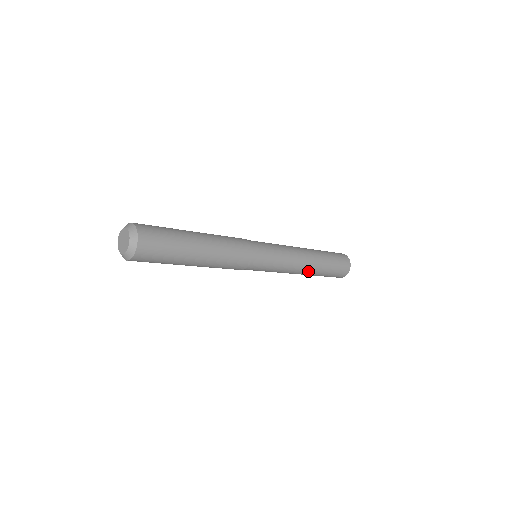
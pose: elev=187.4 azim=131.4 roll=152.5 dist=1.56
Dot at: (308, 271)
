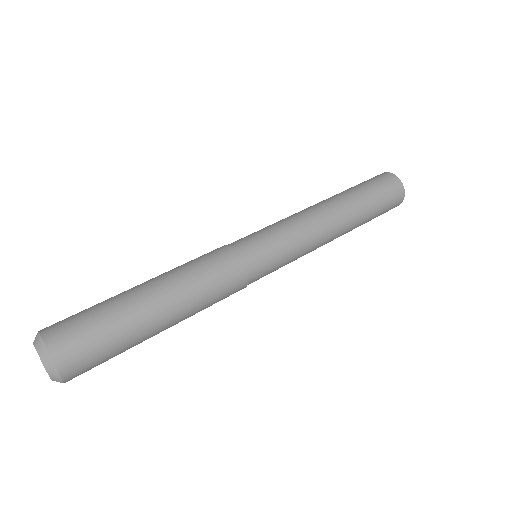
Dot at: (343, 231)
